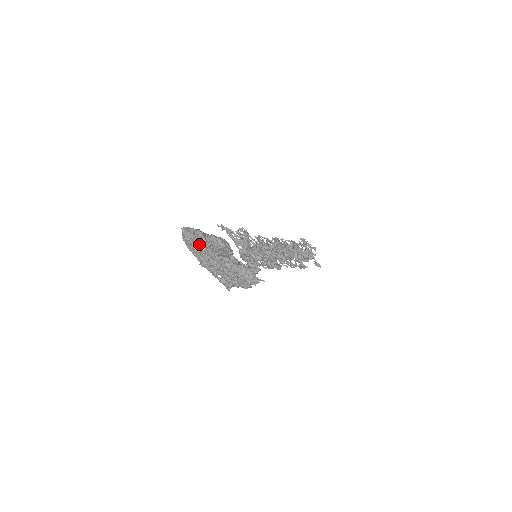
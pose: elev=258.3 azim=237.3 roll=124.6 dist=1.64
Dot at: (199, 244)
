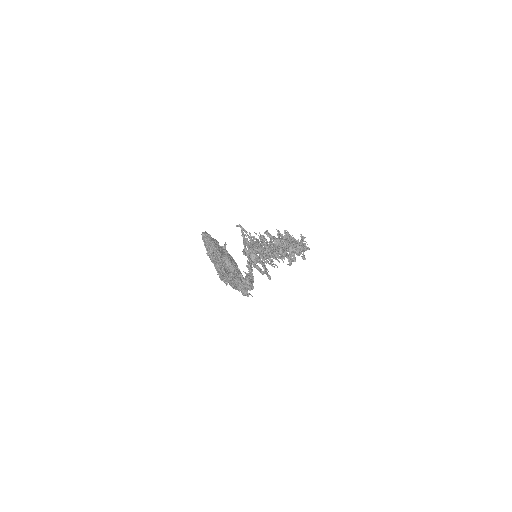
Dot at: (214, 252)
